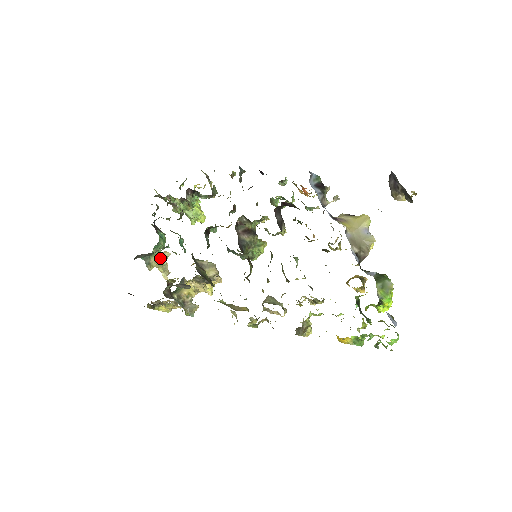
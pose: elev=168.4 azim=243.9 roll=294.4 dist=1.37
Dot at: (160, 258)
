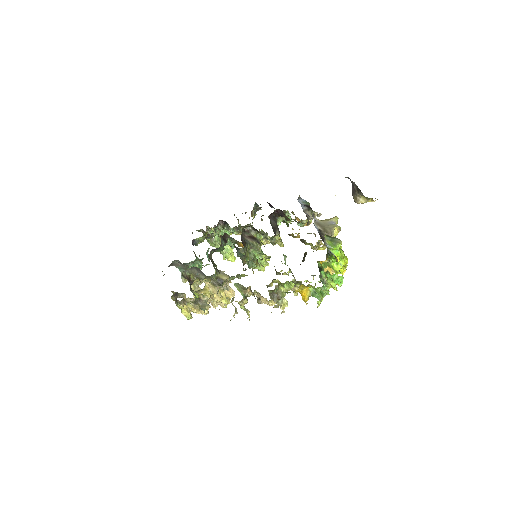
Dot at: occluded
